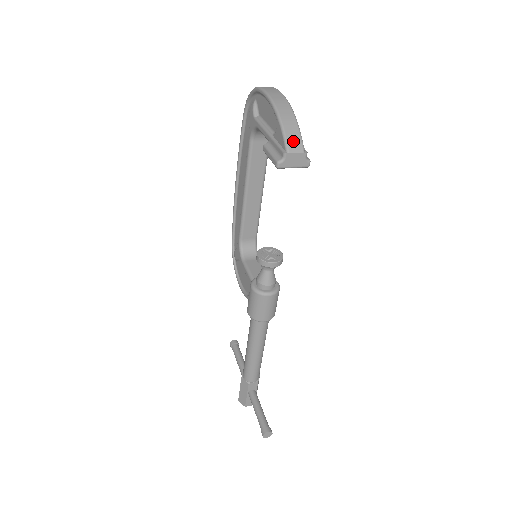
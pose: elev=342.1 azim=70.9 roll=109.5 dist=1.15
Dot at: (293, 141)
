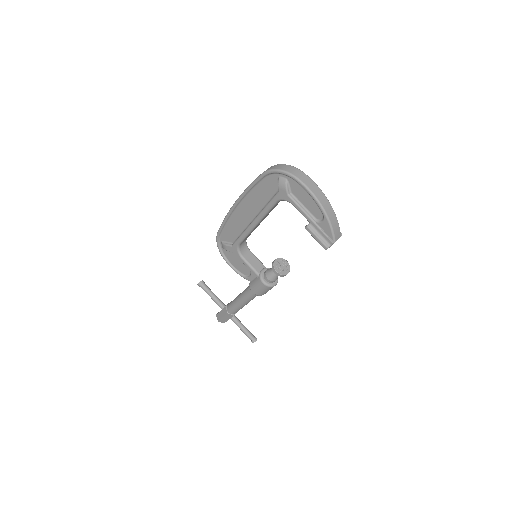
Dot at: (337, 232)
